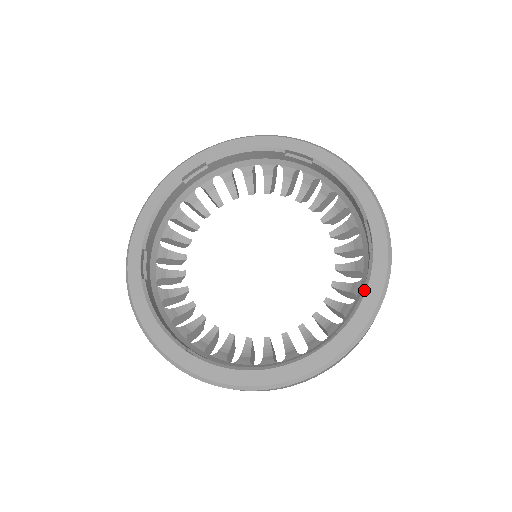
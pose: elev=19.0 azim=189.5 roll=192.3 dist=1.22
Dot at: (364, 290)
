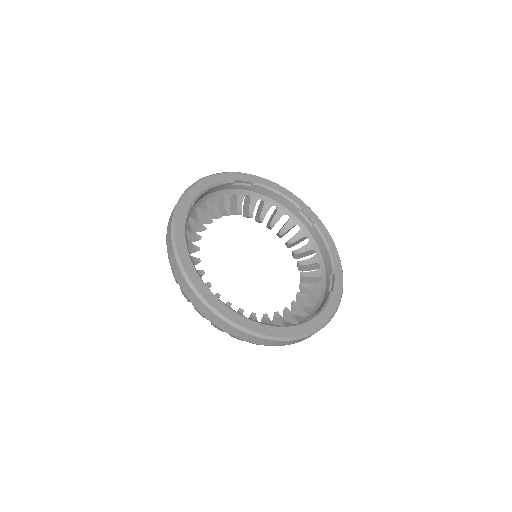
Dot at: (322, 309)
